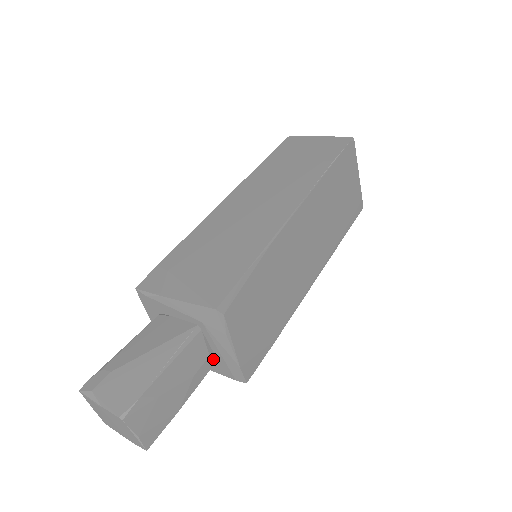
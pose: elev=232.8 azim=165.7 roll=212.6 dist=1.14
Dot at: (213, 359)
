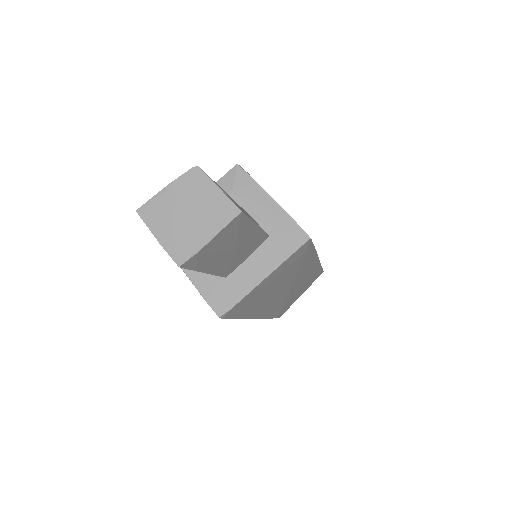
Dot at: occluded
